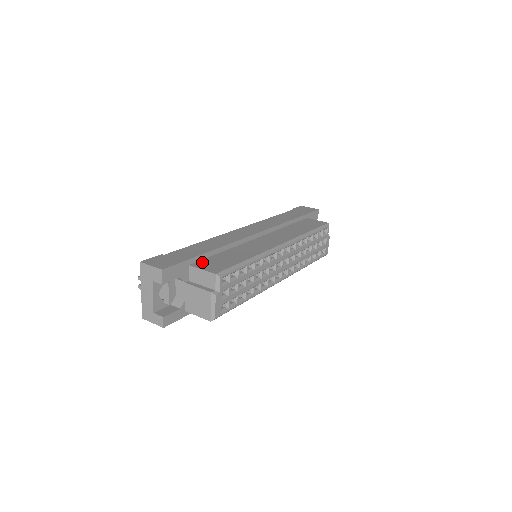
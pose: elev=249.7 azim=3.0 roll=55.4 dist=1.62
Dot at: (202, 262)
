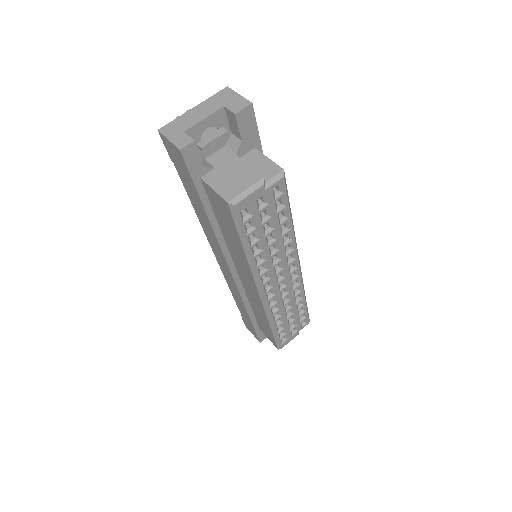
Dot at: occluded
